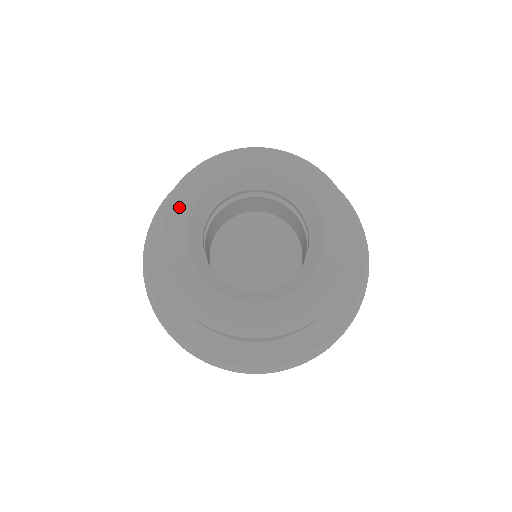
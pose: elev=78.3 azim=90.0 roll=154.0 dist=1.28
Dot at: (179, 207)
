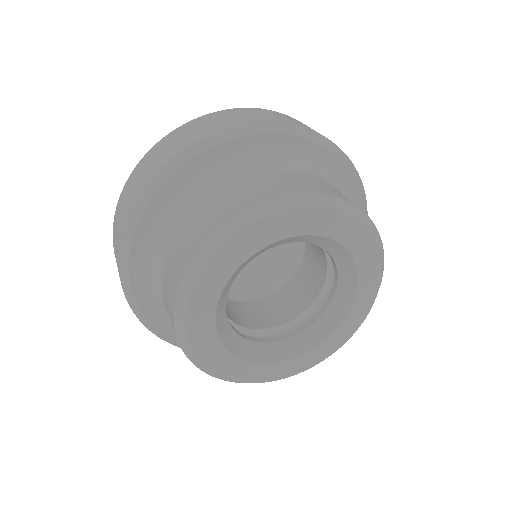
Dot at: (212, 359)
